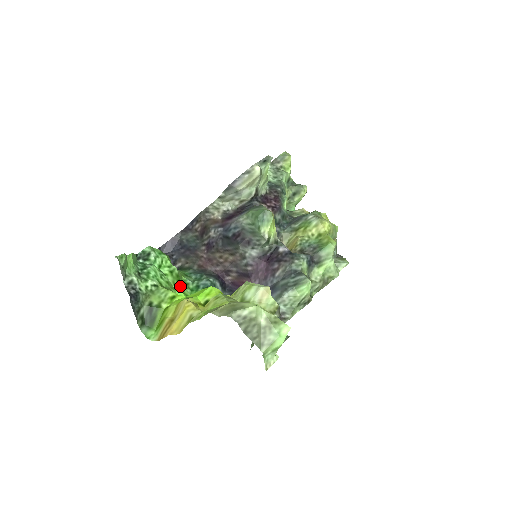
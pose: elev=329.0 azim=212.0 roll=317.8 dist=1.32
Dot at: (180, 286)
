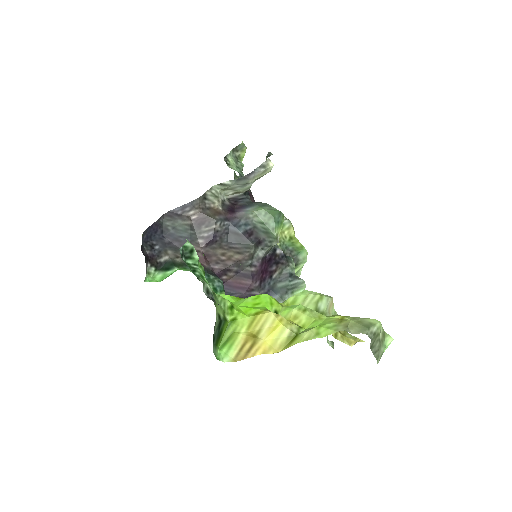
Dot at: occluded
